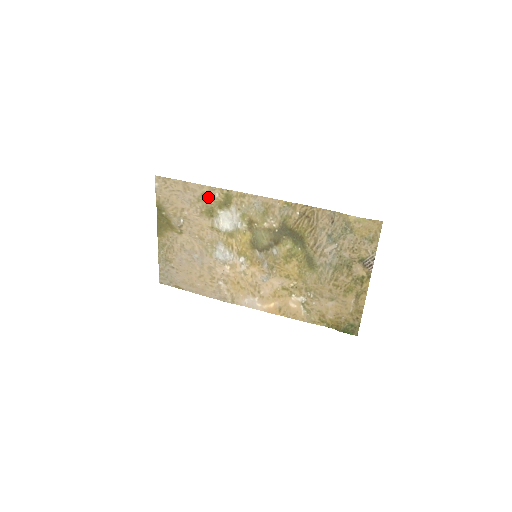
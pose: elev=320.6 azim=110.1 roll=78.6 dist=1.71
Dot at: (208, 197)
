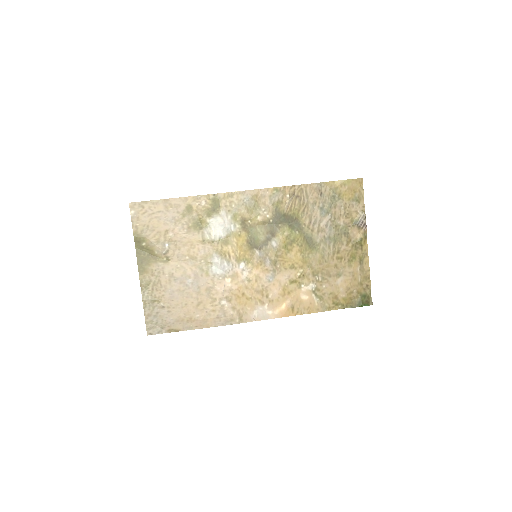
Dot at: (194, 209)
